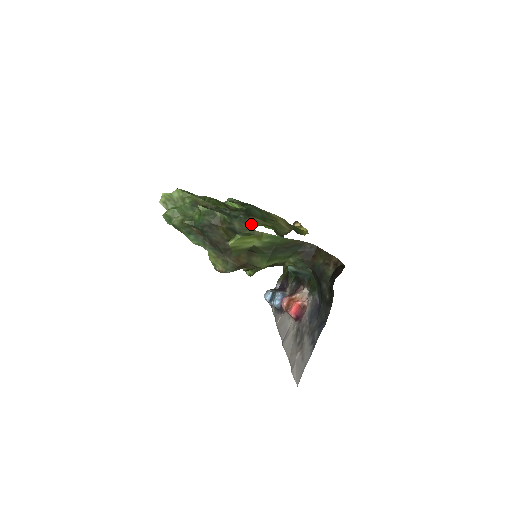
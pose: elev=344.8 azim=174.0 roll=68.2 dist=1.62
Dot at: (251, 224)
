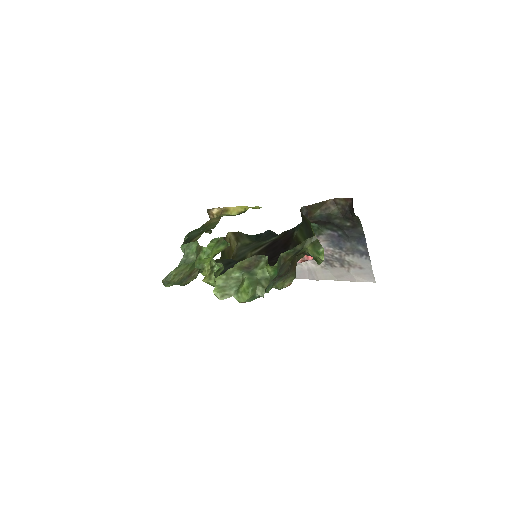
Dot at: occluded
